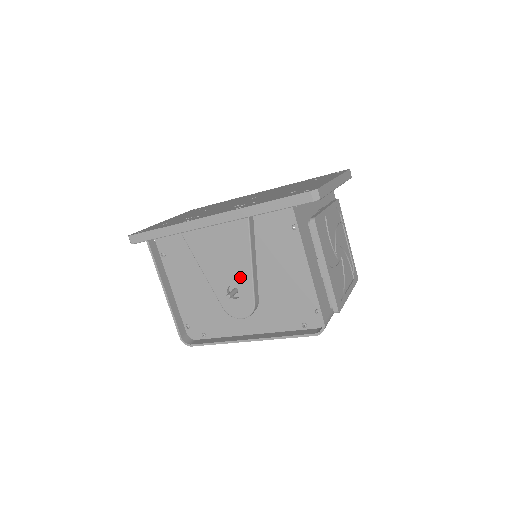
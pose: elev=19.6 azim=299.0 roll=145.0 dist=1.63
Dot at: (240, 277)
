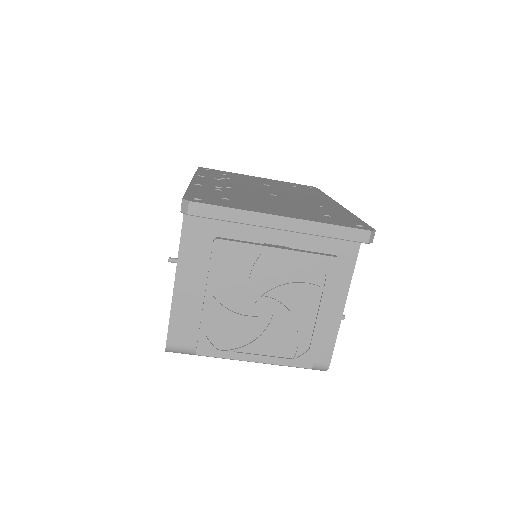
Dot at: occluded
